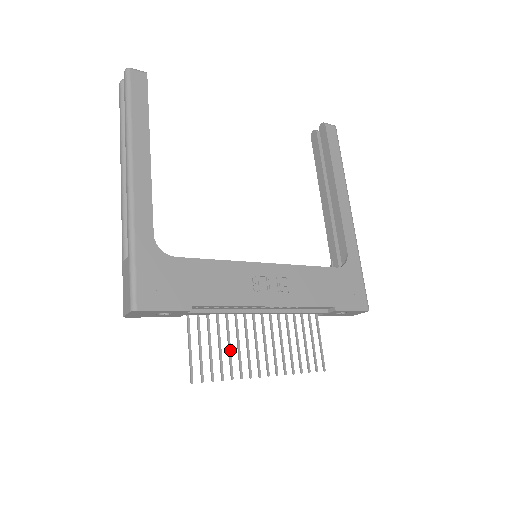
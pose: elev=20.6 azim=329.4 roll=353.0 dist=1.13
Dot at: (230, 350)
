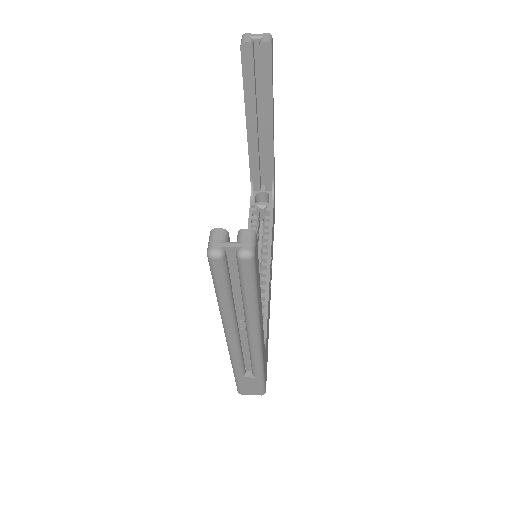
Dot at: occluded
